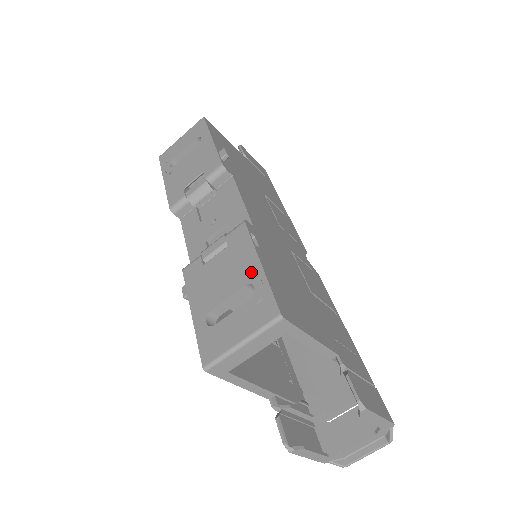
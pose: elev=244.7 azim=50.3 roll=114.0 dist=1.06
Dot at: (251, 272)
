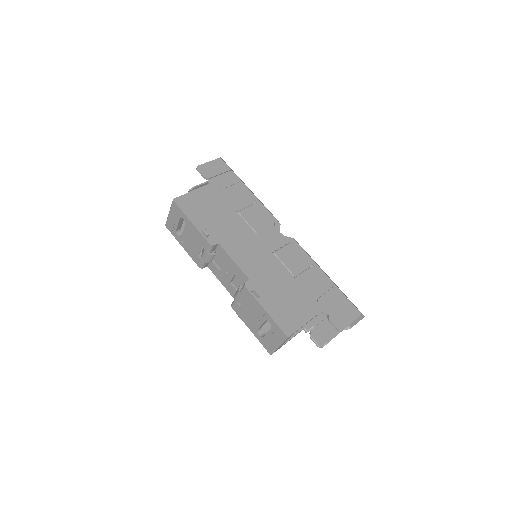
Dot at: occluded
